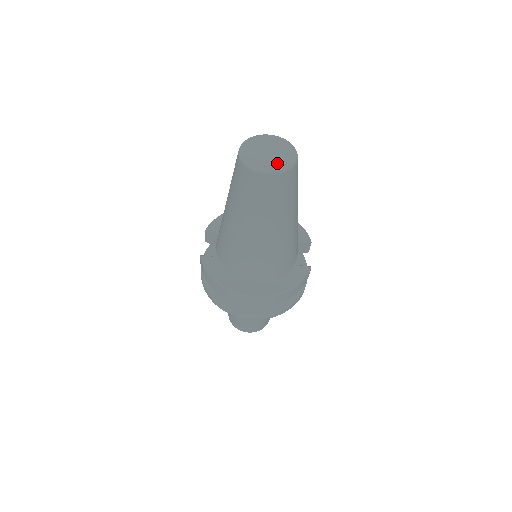
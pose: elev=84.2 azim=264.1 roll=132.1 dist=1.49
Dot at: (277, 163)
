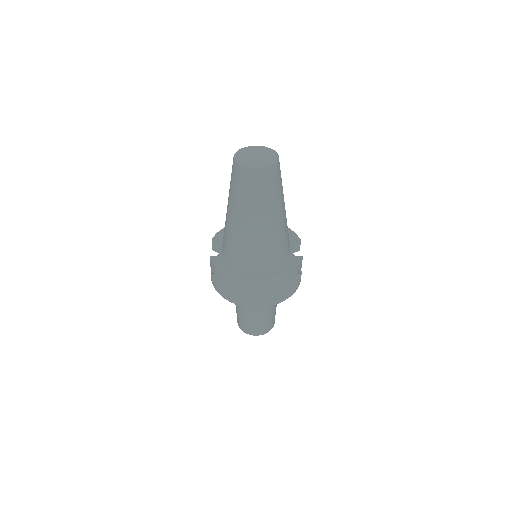
Dot at: (263, 161)
